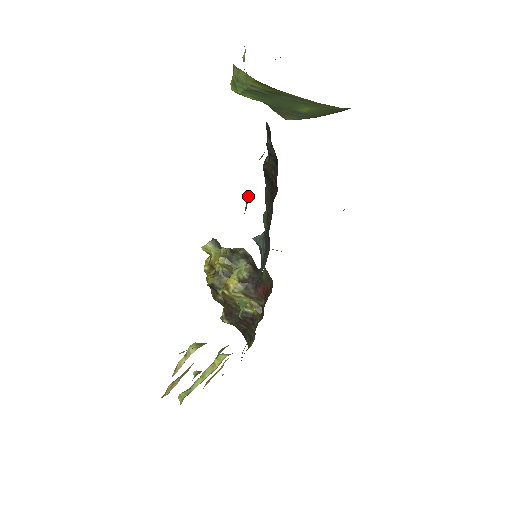
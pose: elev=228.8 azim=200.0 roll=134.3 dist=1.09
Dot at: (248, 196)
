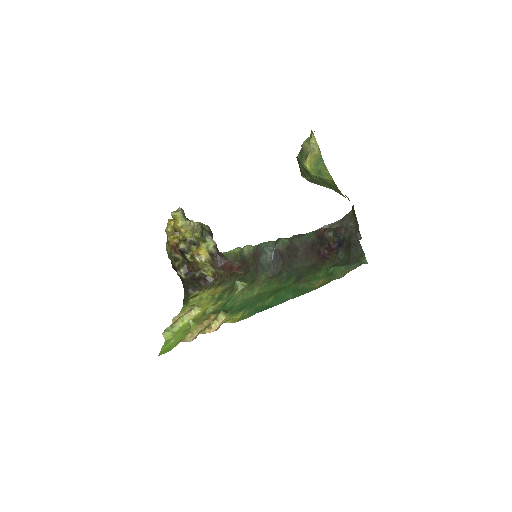
Dot at: (344, 271)
